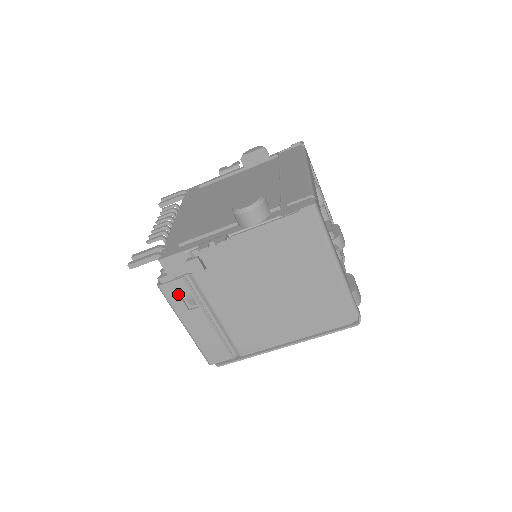
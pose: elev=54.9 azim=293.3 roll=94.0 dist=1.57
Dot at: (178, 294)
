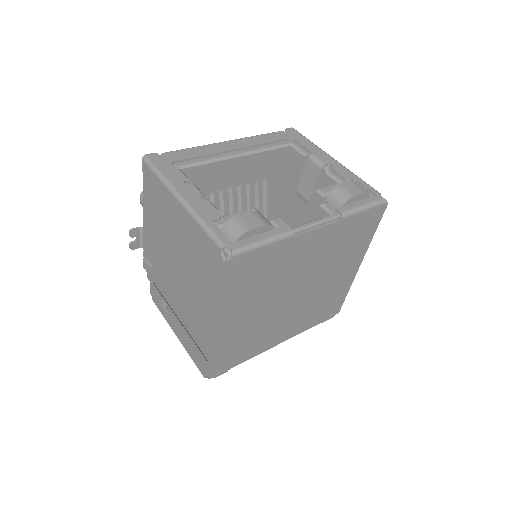
Dot at: (159, 301)
